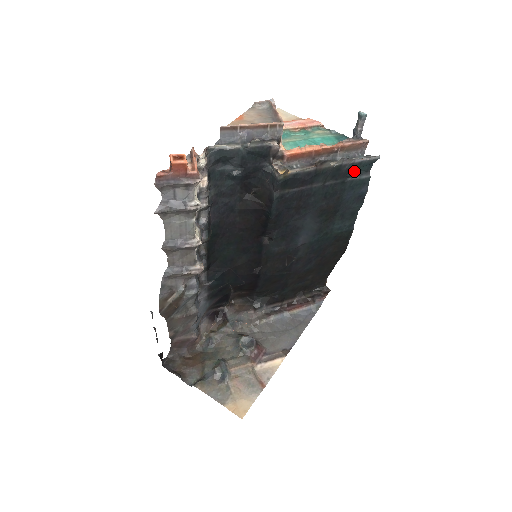
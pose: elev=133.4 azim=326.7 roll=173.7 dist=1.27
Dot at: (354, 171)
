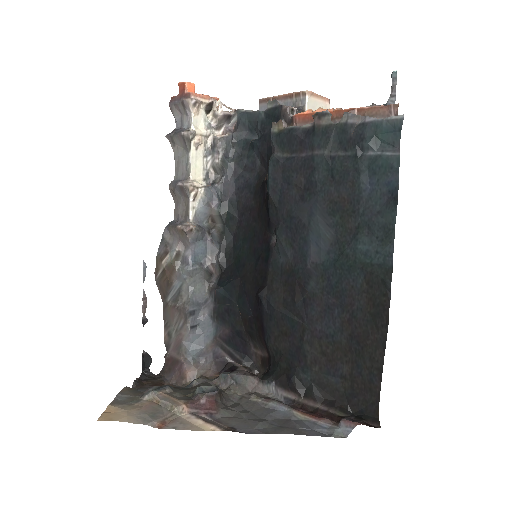
Dot at: (368, 138)
